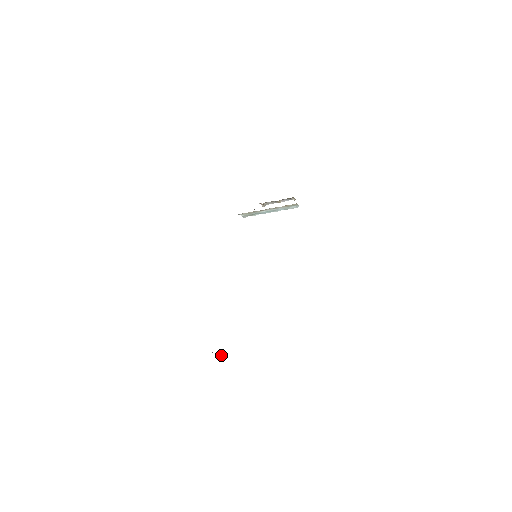
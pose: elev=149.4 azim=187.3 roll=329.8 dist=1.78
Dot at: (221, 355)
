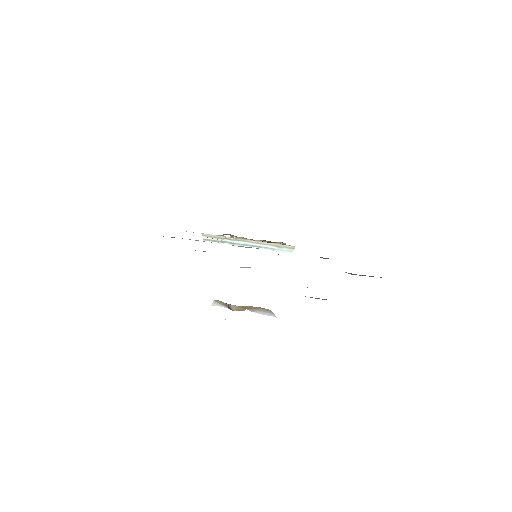
Dot at: (239, 307)
